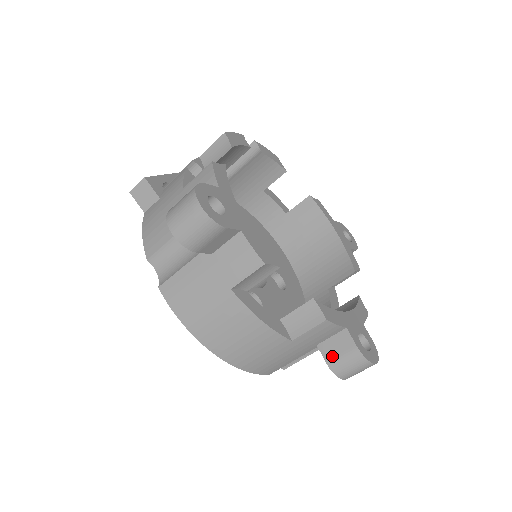
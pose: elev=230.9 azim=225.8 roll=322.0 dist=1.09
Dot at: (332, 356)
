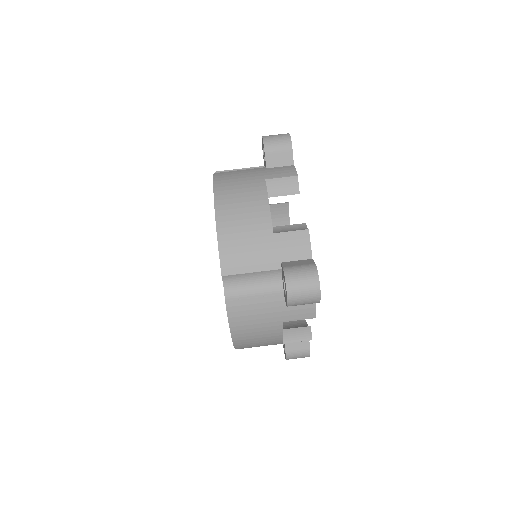
Dot at: (291, 265)
